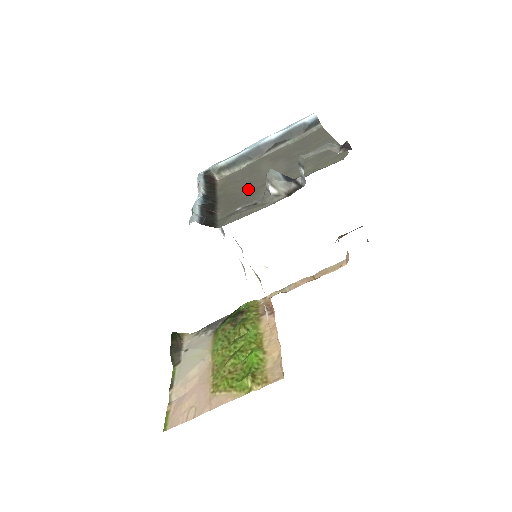
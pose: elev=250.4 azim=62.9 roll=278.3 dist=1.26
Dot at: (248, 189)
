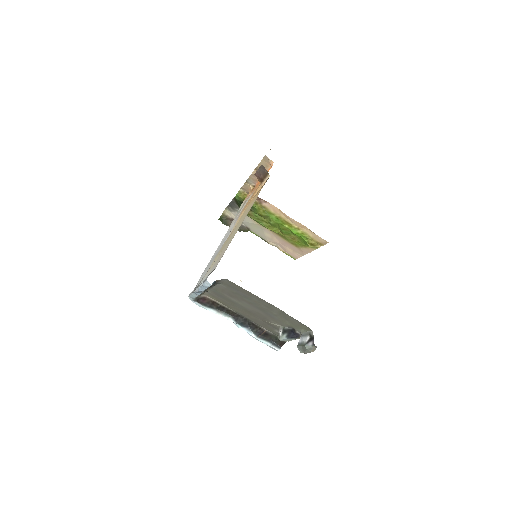
Dot at: (257, 317)
